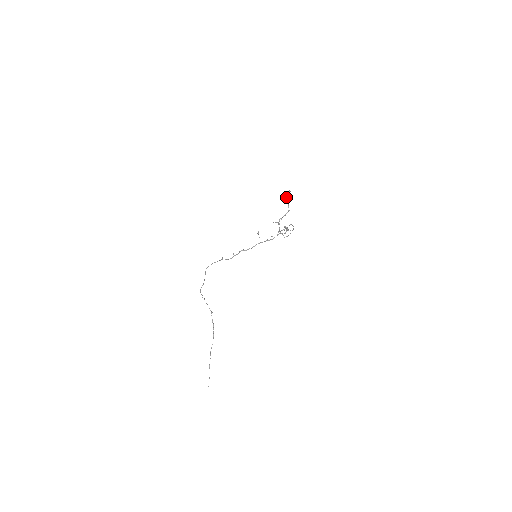
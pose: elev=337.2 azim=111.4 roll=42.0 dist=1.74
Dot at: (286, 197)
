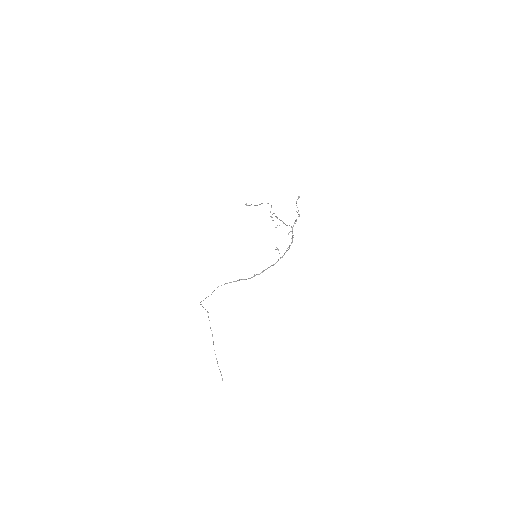
Dot at: (296, 203)
